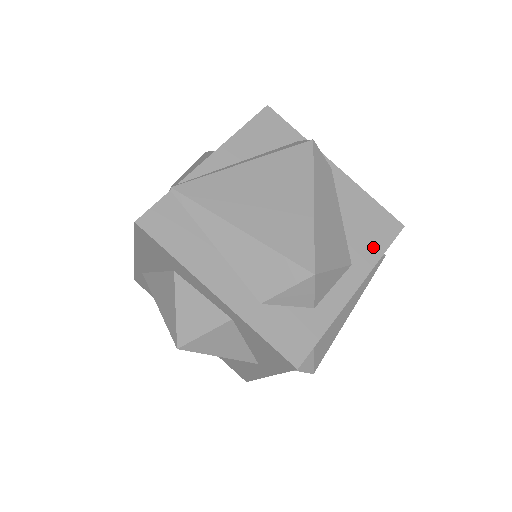
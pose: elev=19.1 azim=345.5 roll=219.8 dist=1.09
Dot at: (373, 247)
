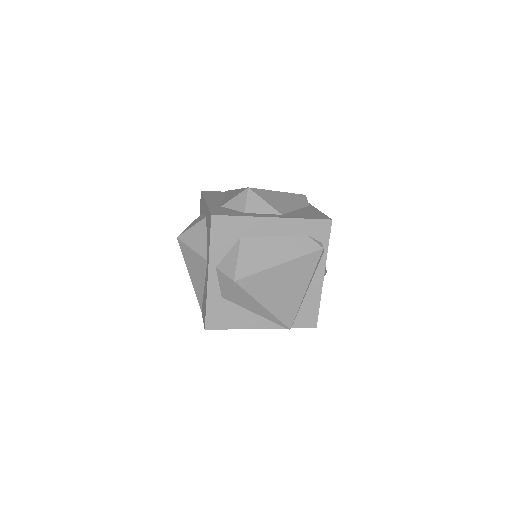
Dot at: (302, 216)
